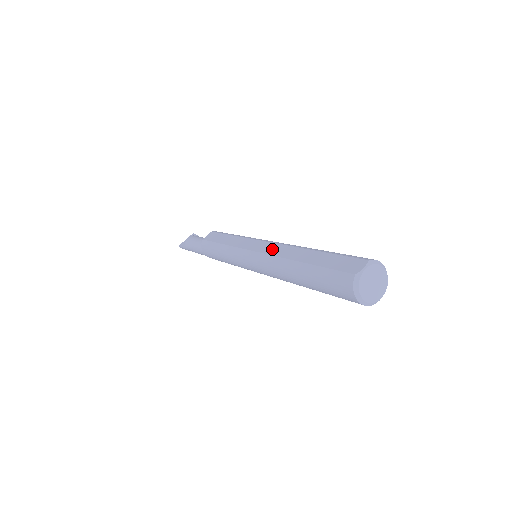
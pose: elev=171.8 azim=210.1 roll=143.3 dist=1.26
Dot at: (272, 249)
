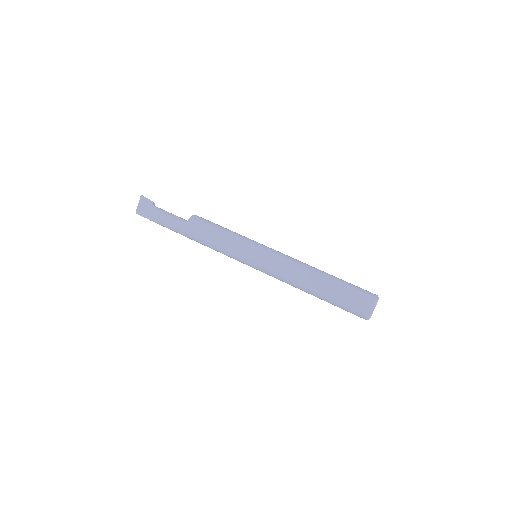
Dot at: (284, 271)
